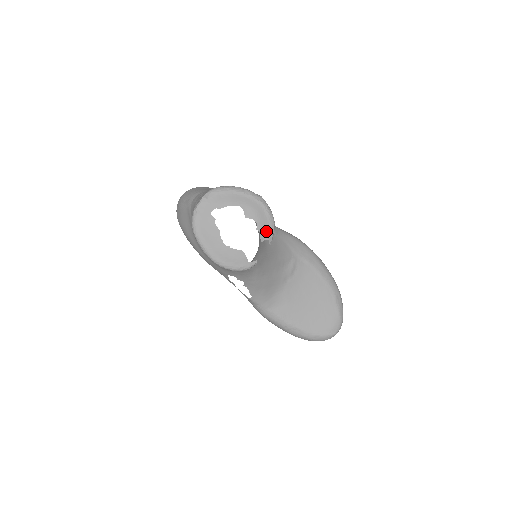
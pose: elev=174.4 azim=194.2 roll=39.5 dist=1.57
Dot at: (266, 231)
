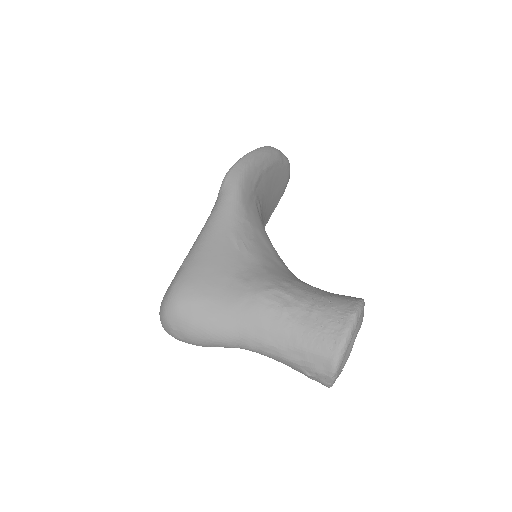
Dot at: occluded
